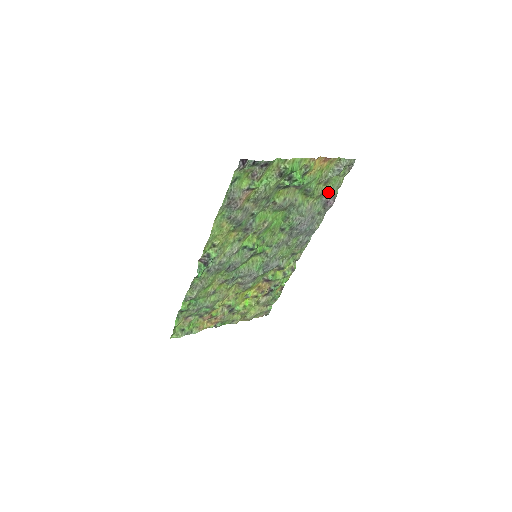
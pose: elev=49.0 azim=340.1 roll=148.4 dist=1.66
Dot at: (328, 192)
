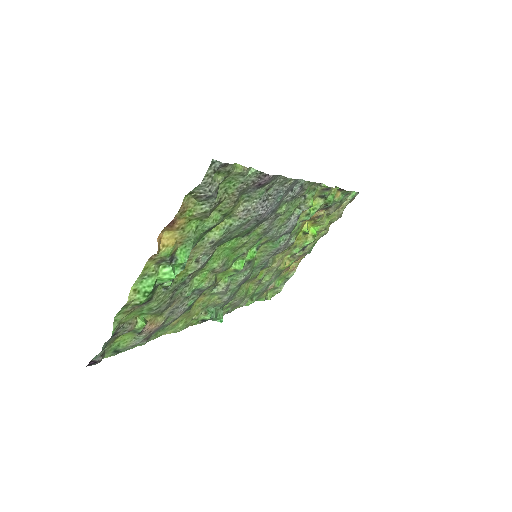
Dot at: (241, 189)
